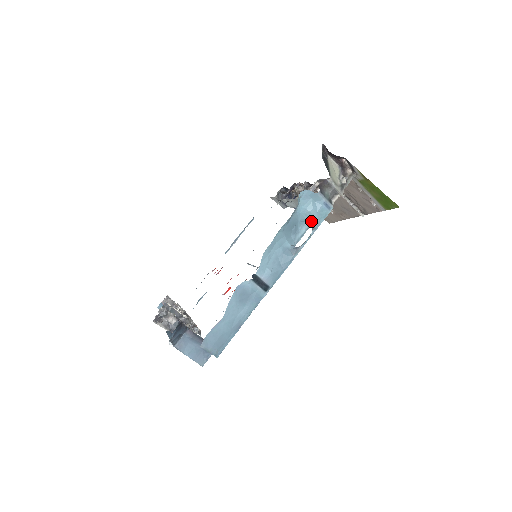
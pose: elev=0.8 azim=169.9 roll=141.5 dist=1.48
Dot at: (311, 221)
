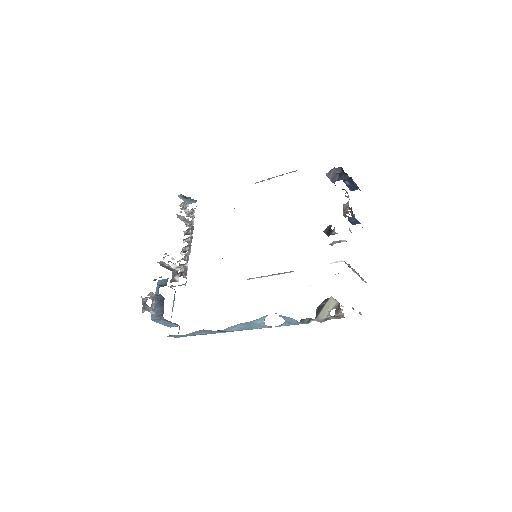
Dot at: (285, 320)
